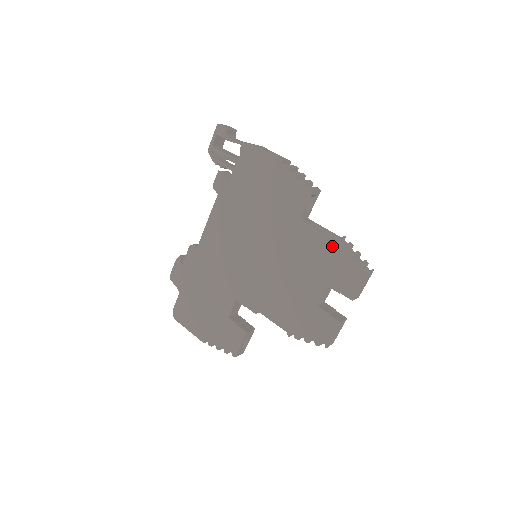
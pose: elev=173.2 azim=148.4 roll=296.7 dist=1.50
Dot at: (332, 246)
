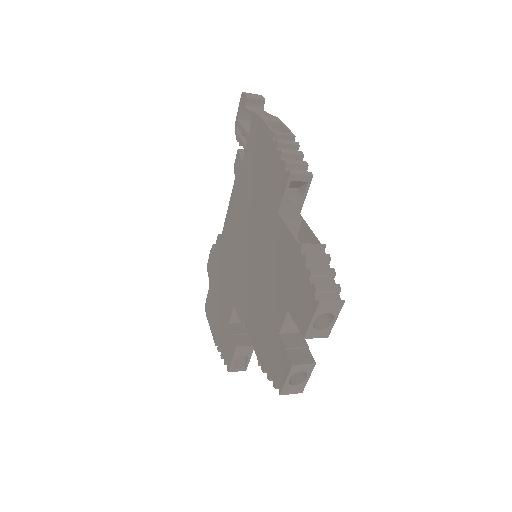
Dot at: (296, 255)
